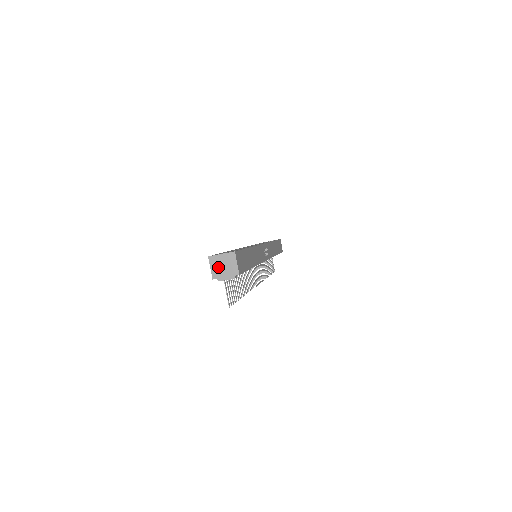
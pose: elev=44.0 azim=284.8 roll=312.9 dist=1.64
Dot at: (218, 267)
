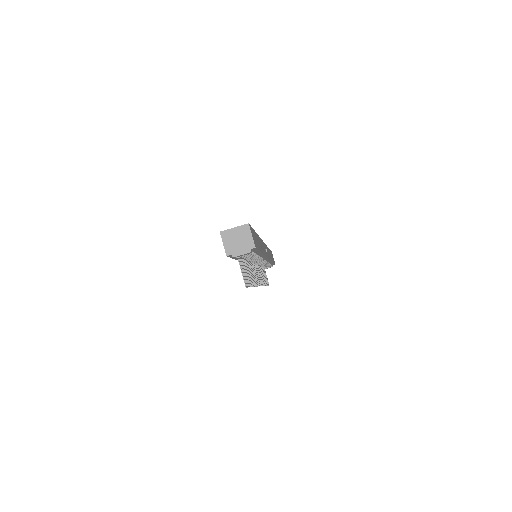
Dot at: (232, 242)
